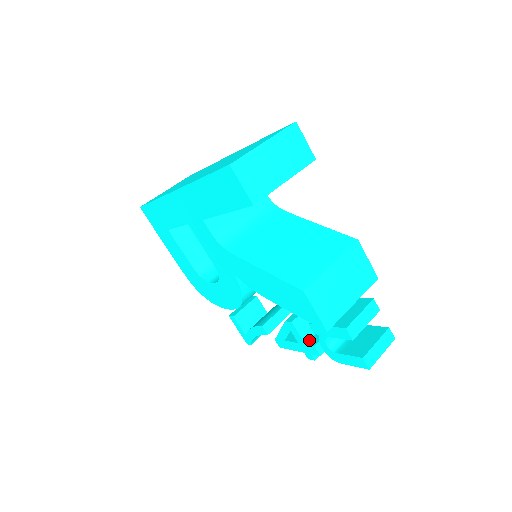
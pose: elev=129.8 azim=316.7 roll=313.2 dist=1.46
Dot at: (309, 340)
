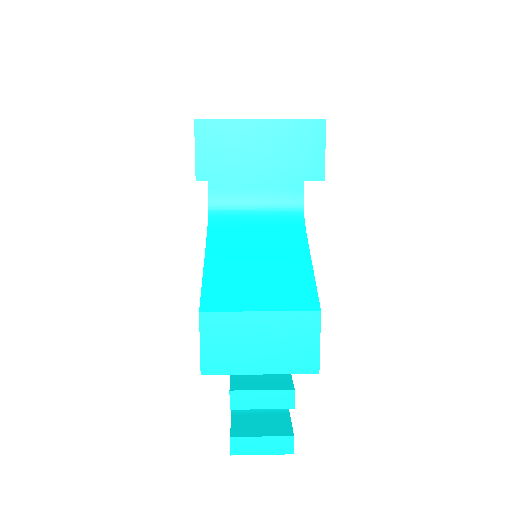
Dot at: occluded
